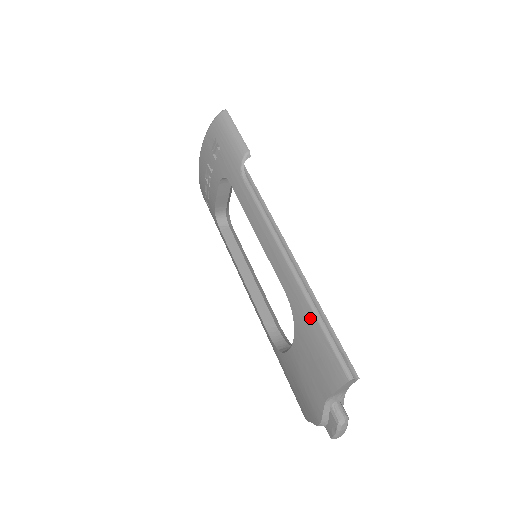
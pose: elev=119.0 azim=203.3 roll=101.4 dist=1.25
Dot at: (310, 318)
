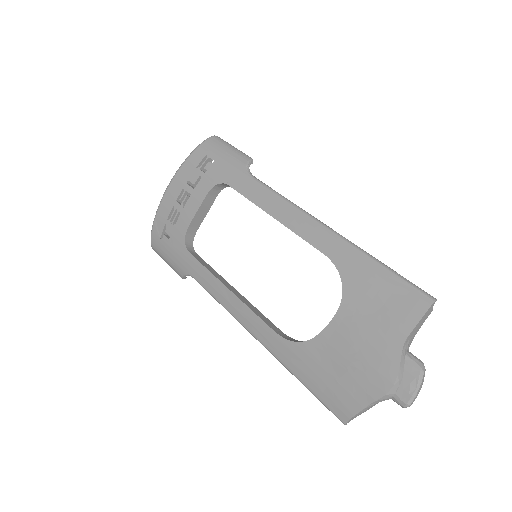
Dot at: (367, 264)
